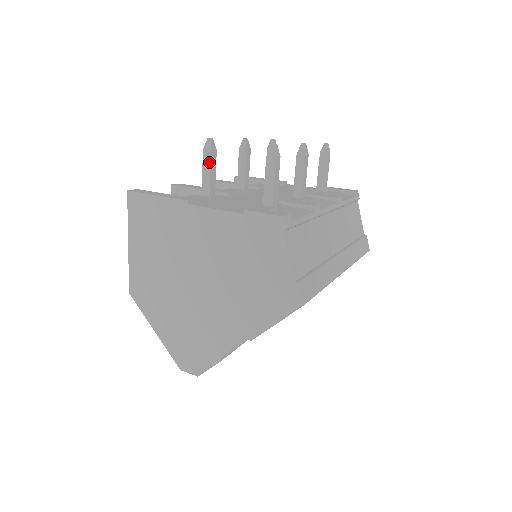
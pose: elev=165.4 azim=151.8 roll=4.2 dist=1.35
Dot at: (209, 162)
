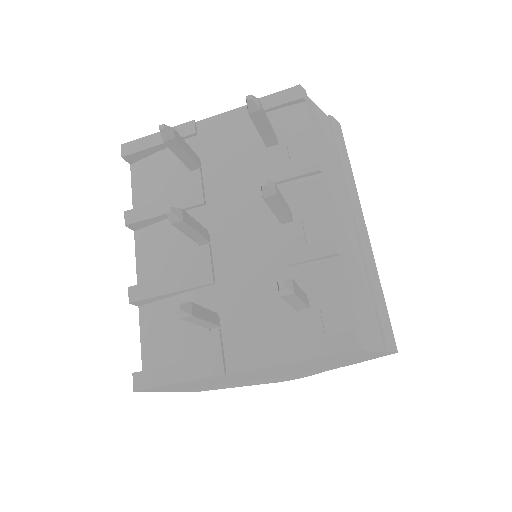
Dot at: (197, 319)
